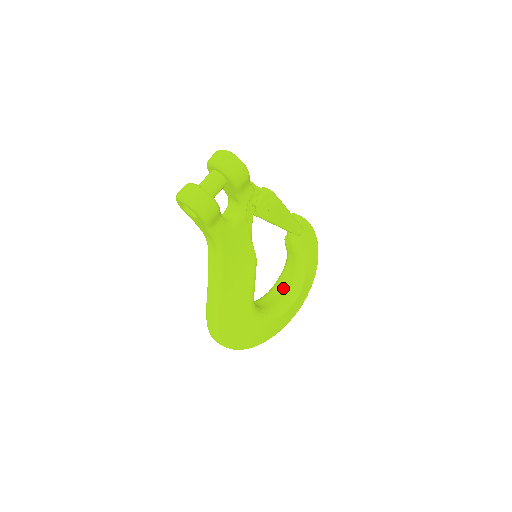
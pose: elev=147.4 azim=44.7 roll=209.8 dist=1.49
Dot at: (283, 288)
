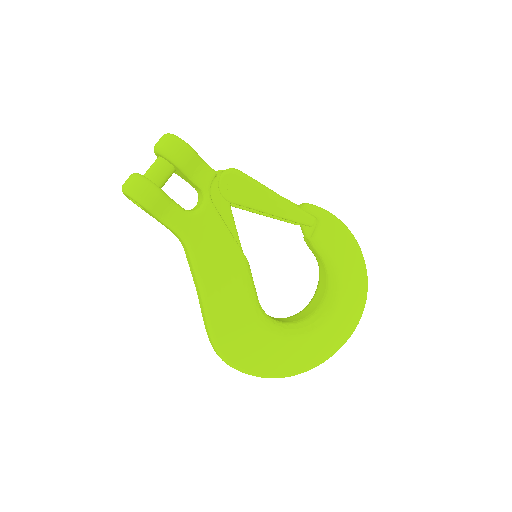
Dot at: (318, 299)
